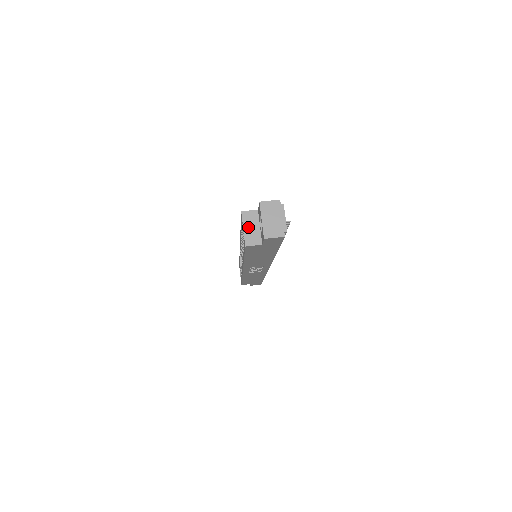
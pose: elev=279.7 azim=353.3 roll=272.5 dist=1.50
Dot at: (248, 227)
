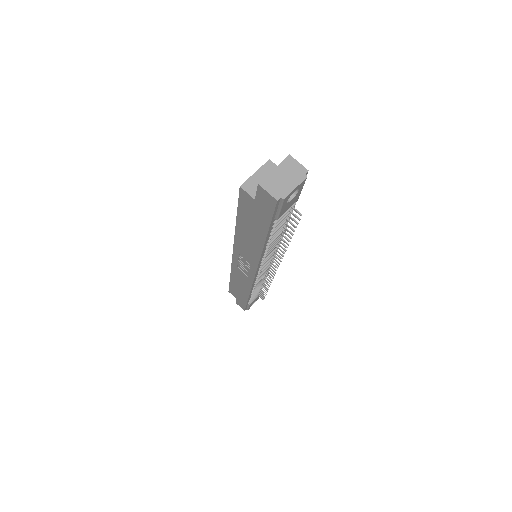
Dot at: (260, 175)
